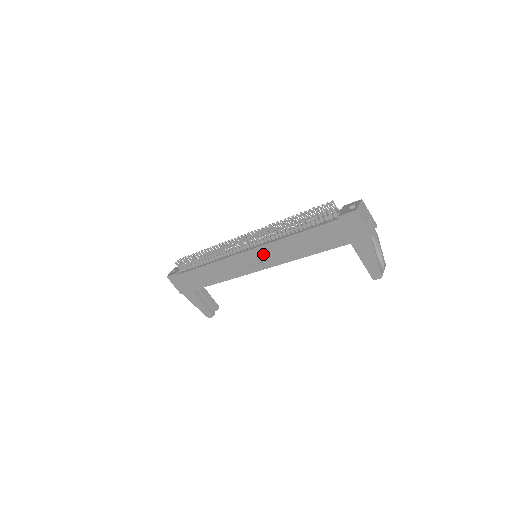
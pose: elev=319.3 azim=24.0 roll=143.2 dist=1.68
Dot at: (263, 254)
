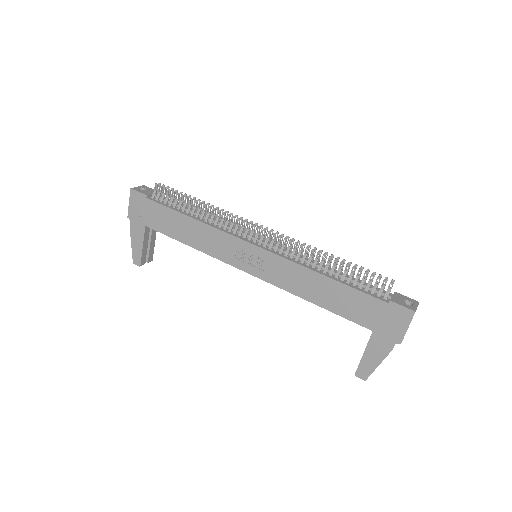
Dot at: (271, 263)
